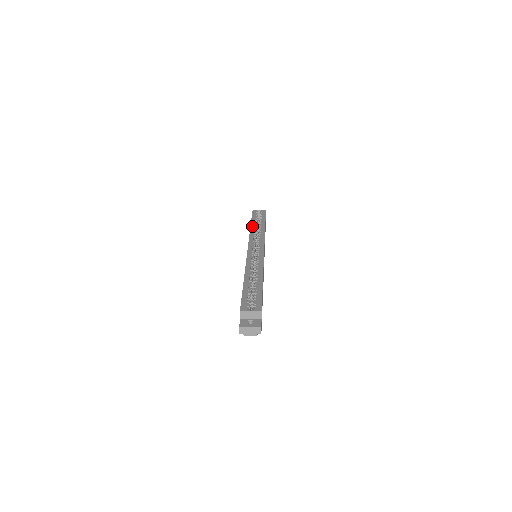
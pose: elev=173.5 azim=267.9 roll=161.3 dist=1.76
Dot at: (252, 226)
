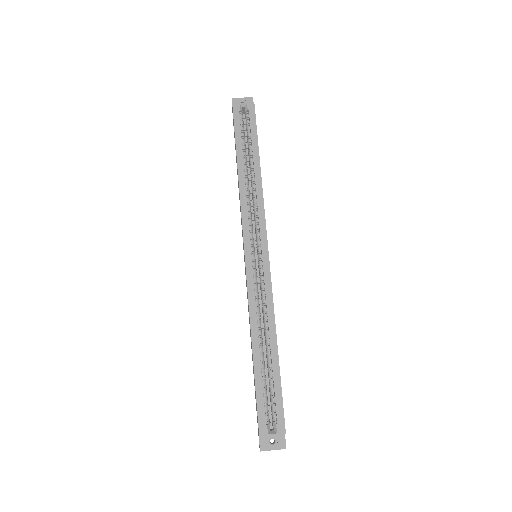
Dot at: (240, 172)
